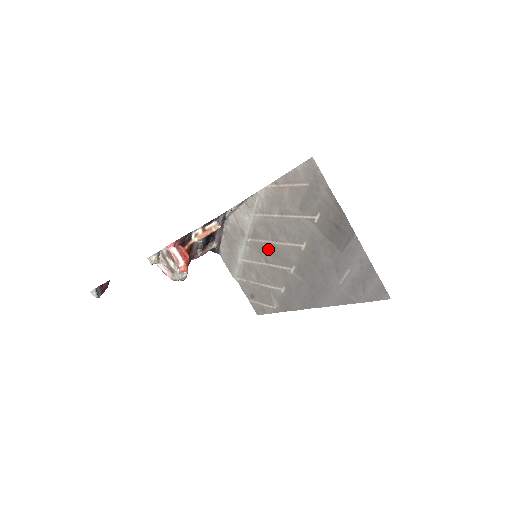
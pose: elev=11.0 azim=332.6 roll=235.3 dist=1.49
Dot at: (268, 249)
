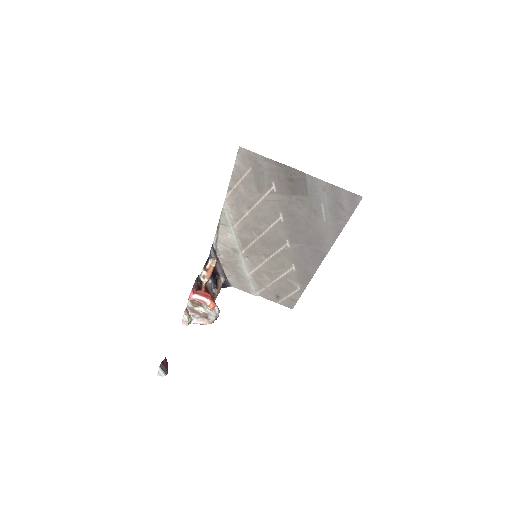
Dot at: (261, 245)
